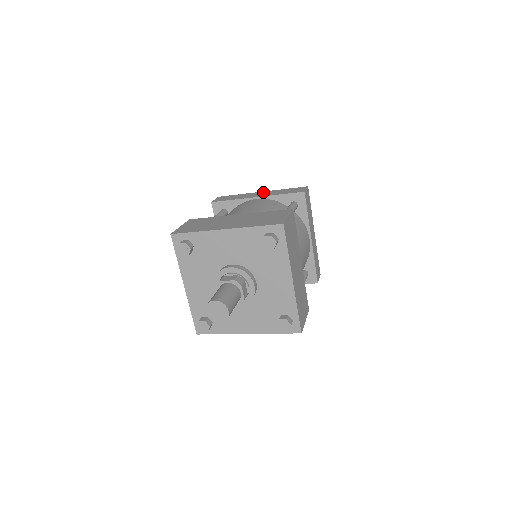
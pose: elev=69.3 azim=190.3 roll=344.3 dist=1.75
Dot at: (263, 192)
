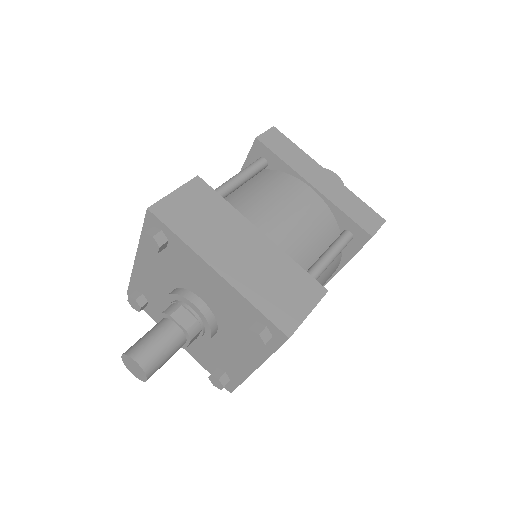
Dot at: occluded
